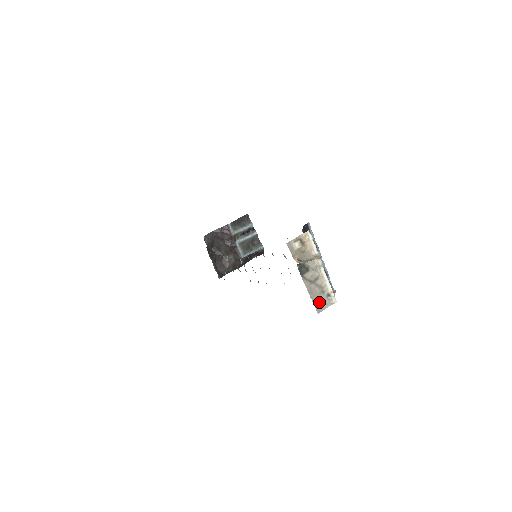
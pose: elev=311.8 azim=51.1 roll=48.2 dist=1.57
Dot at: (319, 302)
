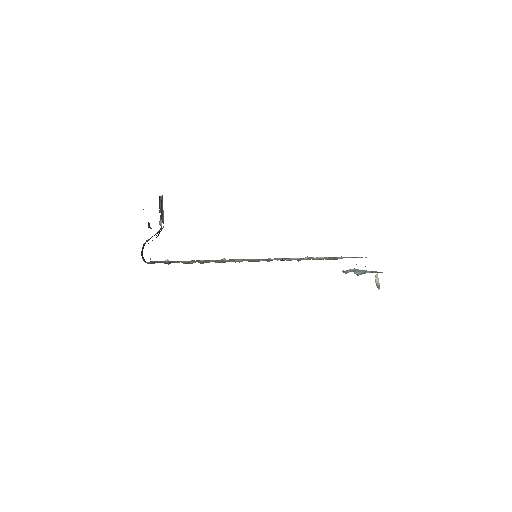
Dot at: occluded
